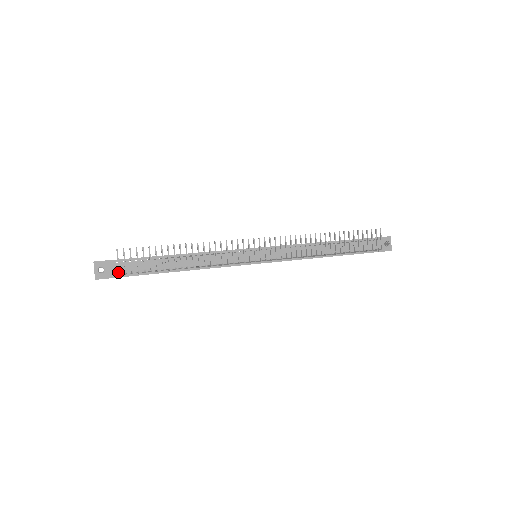
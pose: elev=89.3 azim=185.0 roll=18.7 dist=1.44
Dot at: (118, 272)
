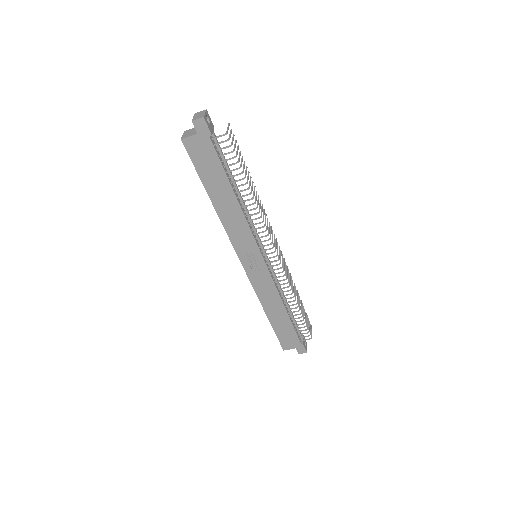
Dot at: (227, 132)
